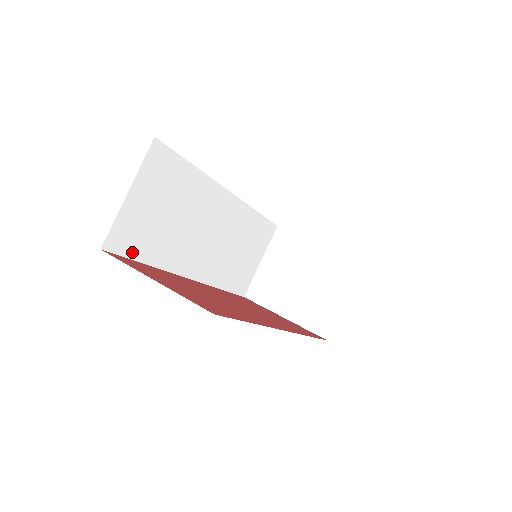
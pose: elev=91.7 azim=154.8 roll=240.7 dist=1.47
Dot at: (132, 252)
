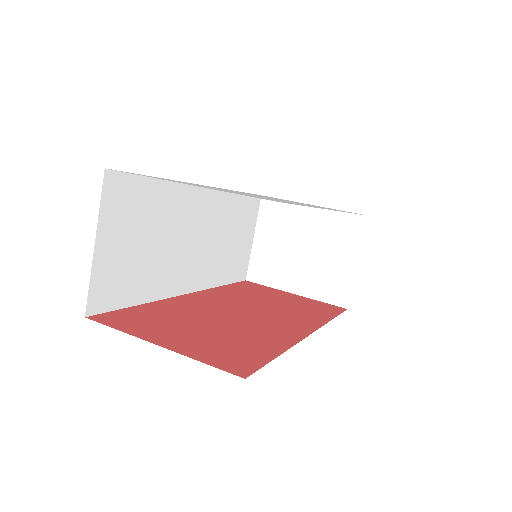
Dot at: (120, 301)
